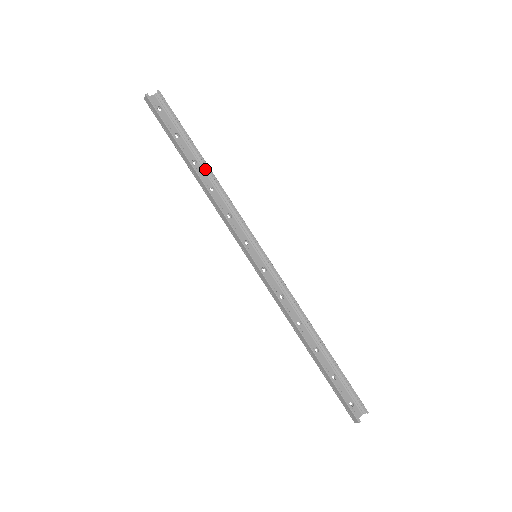
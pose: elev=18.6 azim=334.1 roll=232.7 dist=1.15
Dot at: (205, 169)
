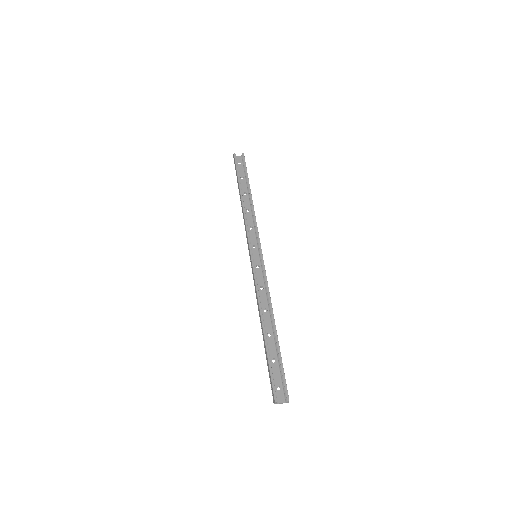
Dot at: (250, 198)
